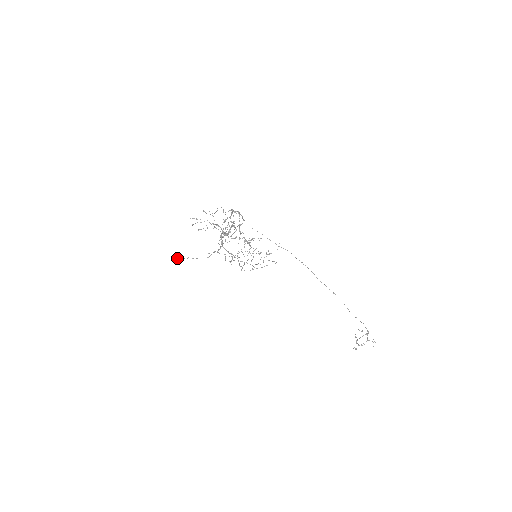
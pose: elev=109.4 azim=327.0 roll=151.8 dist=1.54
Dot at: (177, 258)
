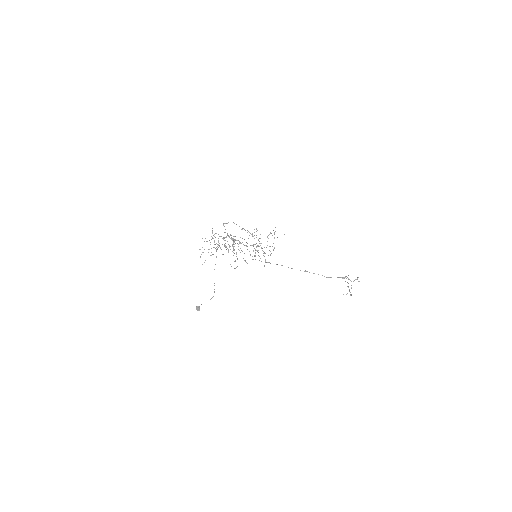
Dot at: (196, 308)
